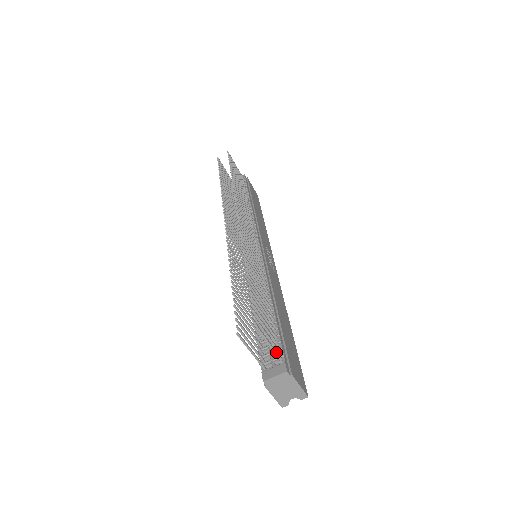
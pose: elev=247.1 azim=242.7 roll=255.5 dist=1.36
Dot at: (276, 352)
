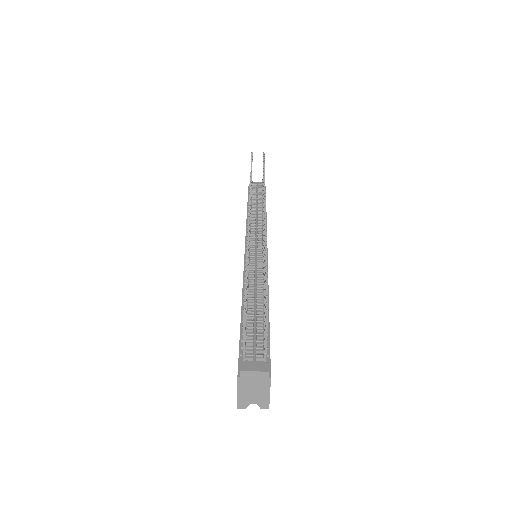
Dot at: (266, 348)
